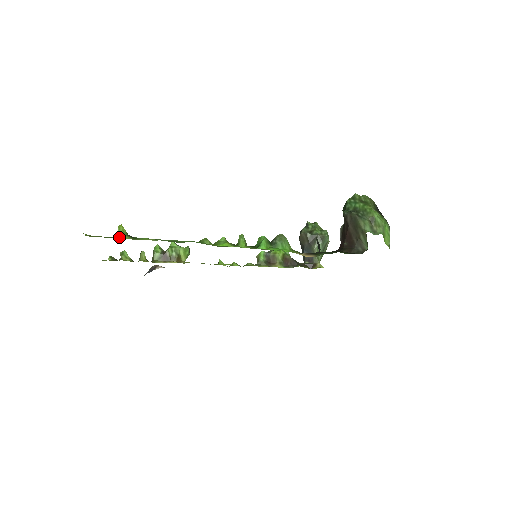
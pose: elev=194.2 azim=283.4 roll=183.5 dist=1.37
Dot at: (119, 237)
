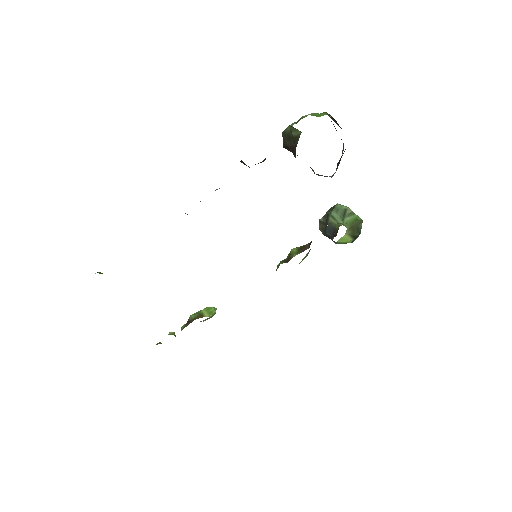
Dot at: occluded
